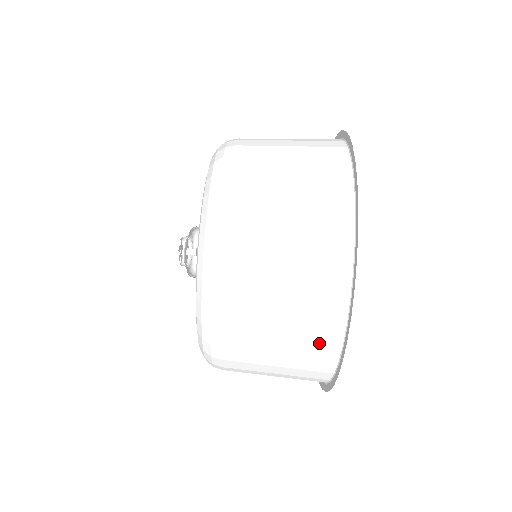
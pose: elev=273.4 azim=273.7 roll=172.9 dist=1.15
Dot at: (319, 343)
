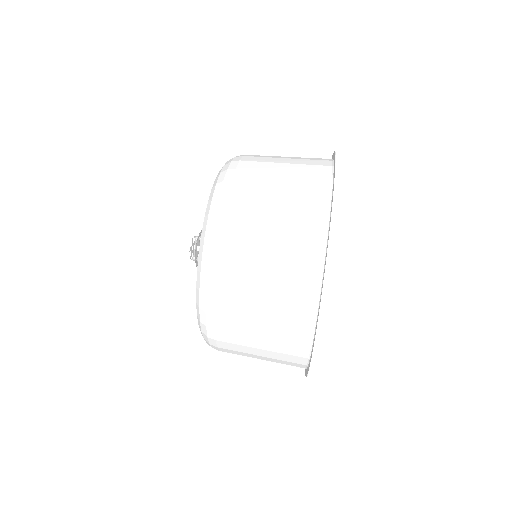
Dot at: (308, 224)
